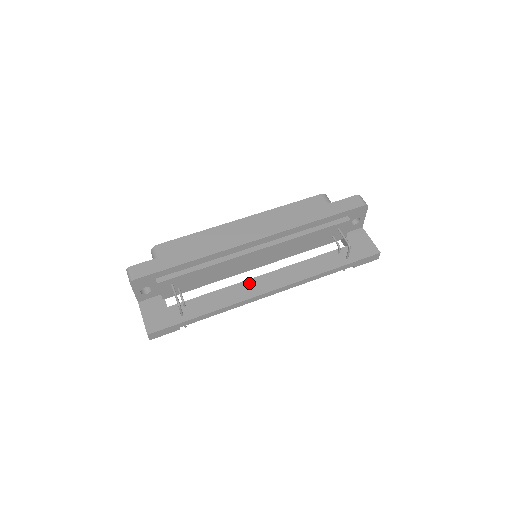
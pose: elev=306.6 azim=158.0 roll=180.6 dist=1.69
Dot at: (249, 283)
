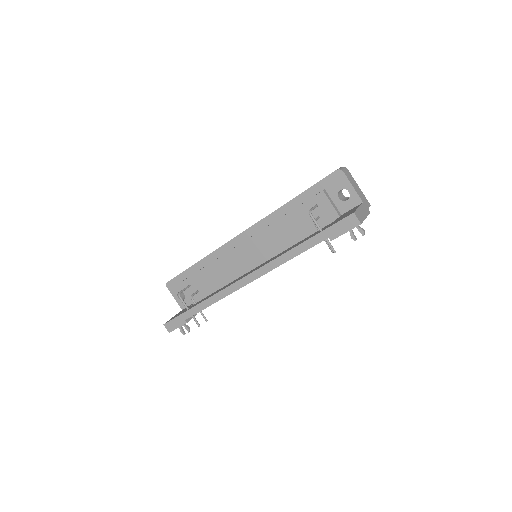
Dot at: occluded
